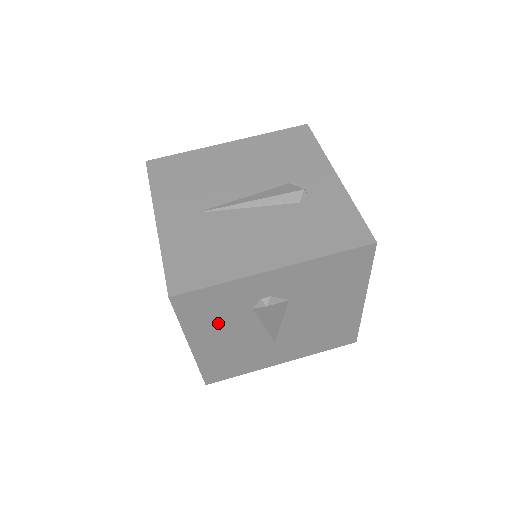
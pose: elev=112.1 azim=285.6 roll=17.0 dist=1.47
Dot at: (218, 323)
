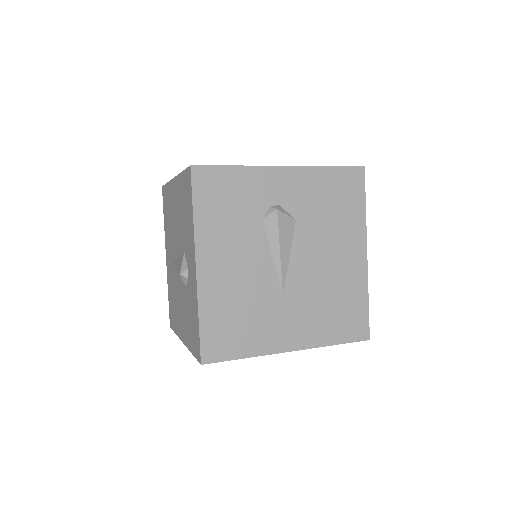
Dot at: (229, 230)
